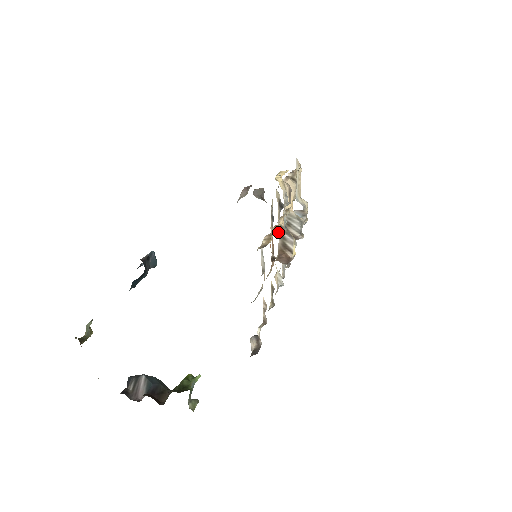
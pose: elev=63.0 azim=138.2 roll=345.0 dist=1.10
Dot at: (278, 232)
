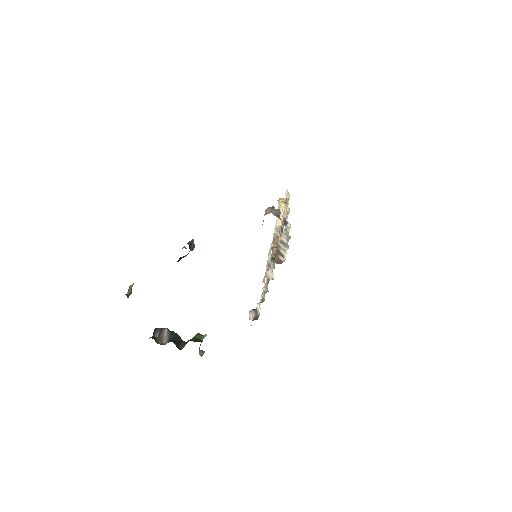
Dot at: occluded
